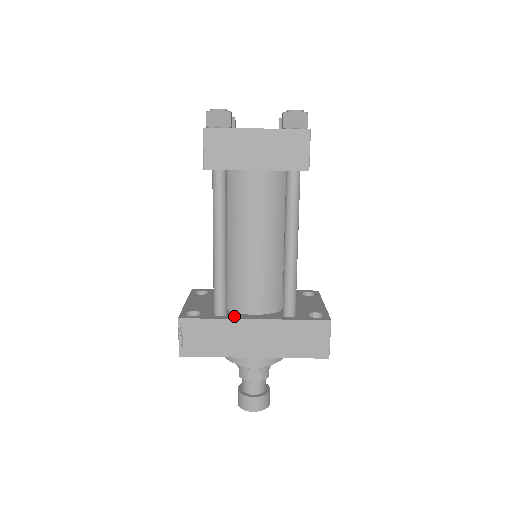
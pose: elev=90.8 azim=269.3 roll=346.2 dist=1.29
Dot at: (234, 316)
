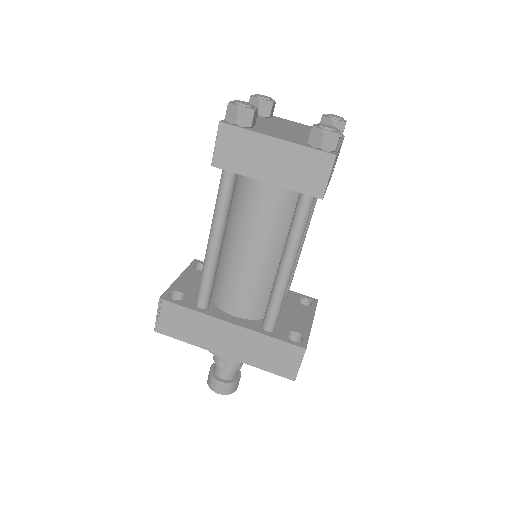
Dot at: (213, 312)
